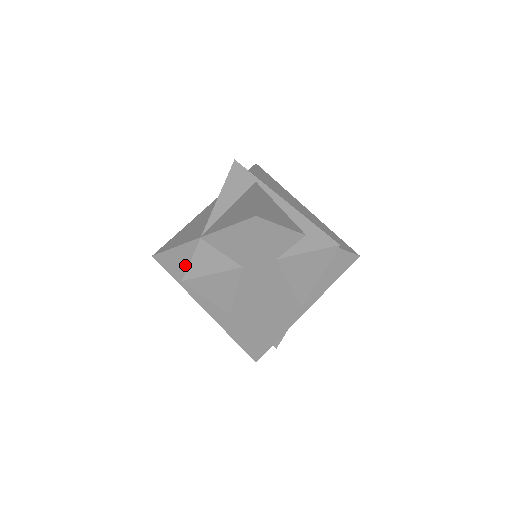
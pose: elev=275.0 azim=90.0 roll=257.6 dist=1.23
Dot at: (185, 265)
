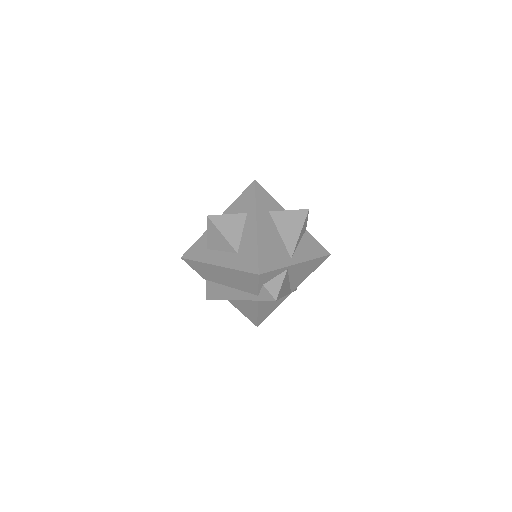
Dot at: (206, 244)
